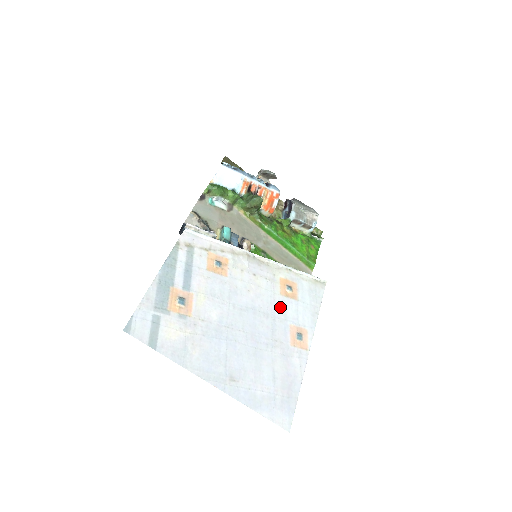
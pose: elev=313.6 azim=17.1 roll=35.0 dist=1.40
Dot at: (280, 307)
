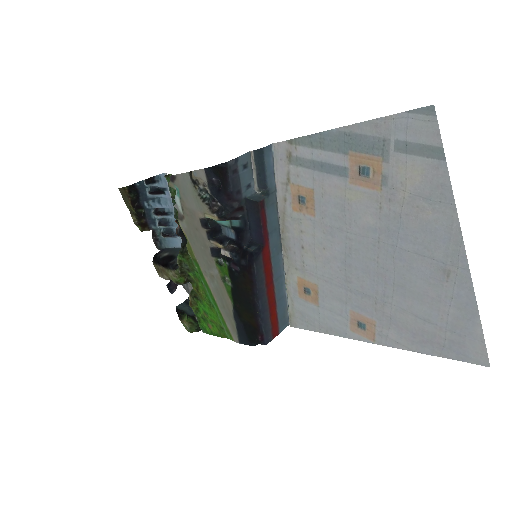
Dot at: (332, 291)
